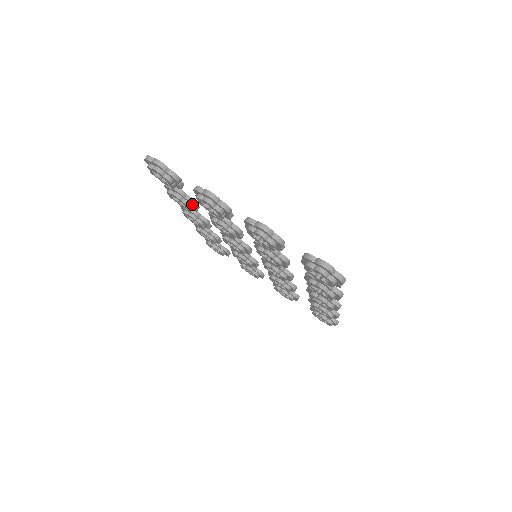
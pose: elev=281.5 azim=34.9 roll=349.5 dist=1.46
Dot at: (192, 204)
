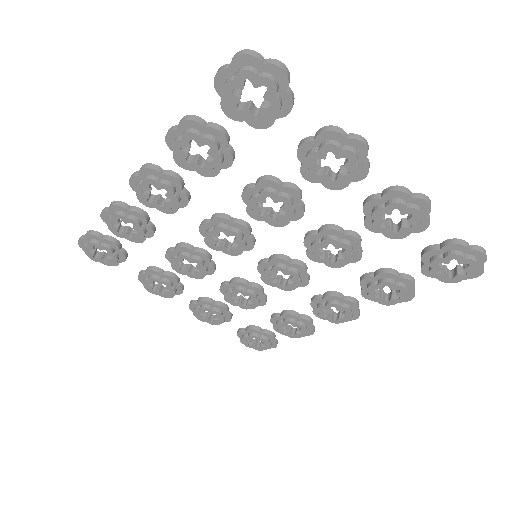
Dot at: (230, 161)
